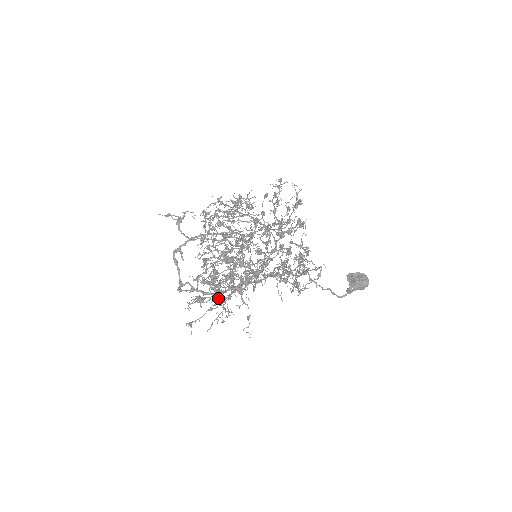
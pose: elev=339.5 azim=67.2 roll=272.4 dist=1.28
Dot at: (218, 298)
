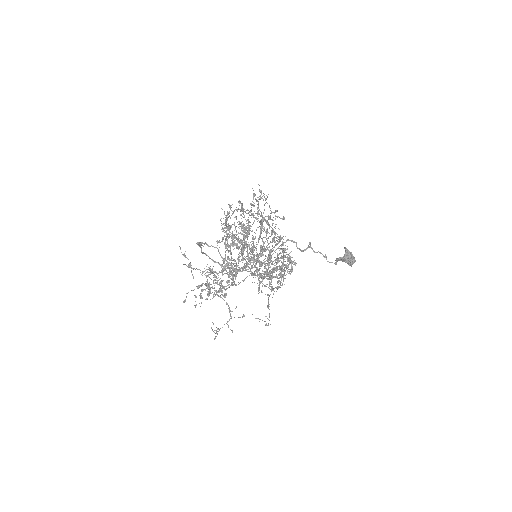
Dot at: occluded
